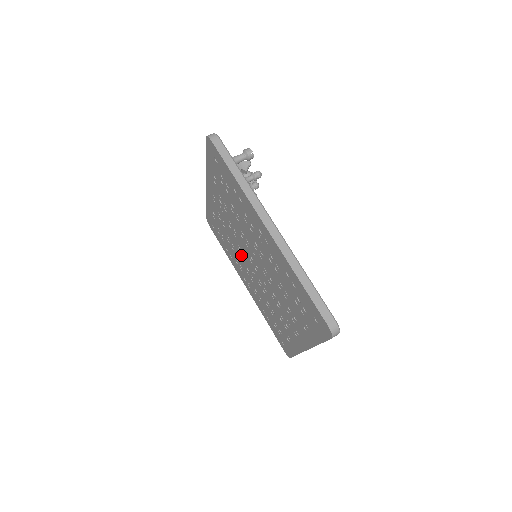
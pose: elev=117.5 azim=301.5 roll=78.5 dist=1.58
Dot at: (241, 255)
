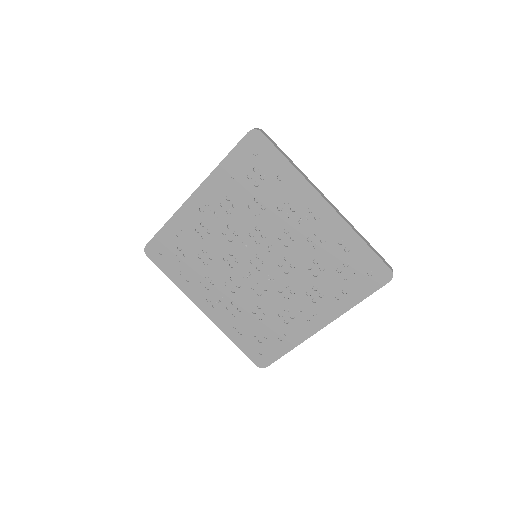
Dot at: (227, 264)
